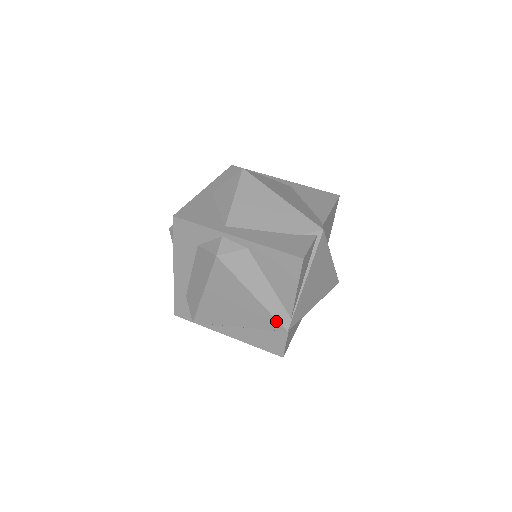
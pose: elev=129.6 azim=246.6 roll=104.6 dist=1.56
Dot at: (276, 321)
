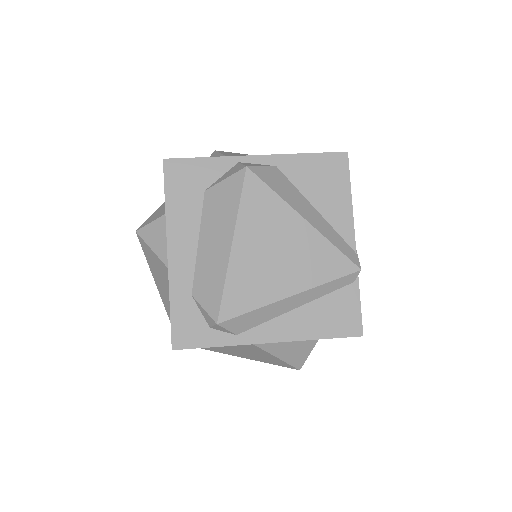
Dot at: (343, 256)
